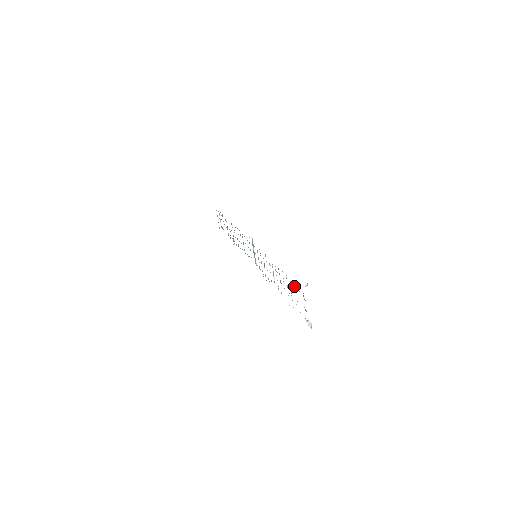
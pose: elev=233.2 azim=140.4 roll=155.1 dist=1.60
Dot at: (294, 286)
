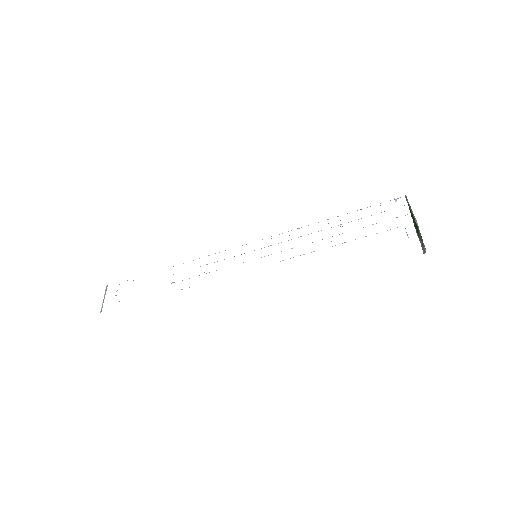
Dot at: occluded
